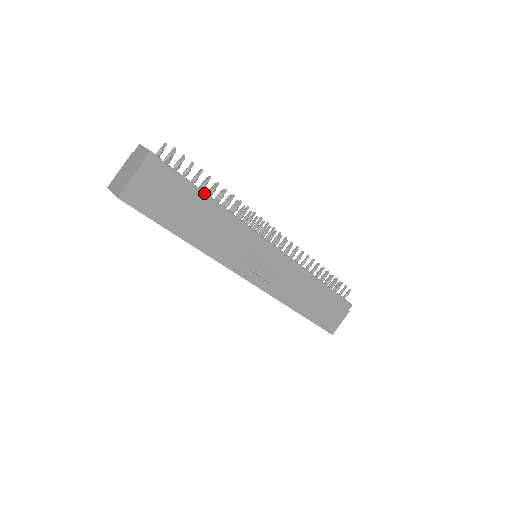
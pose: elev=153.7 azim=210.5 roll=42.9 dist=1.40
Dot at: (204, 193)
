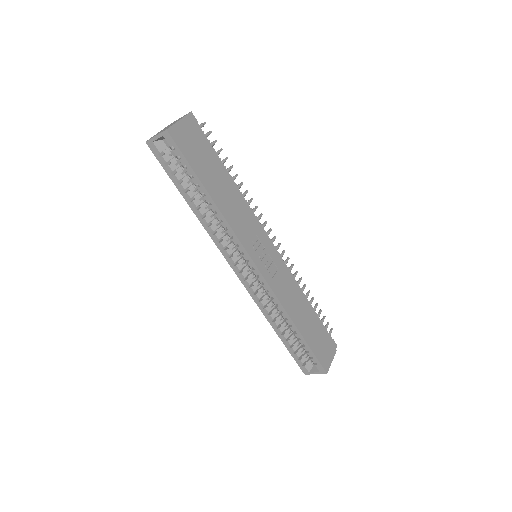
Dot at: (223, 167)
